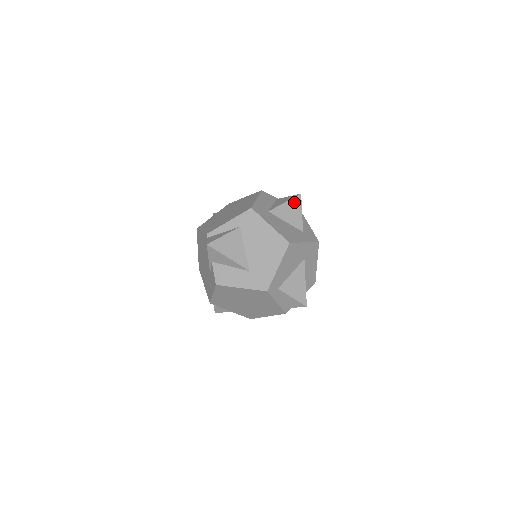
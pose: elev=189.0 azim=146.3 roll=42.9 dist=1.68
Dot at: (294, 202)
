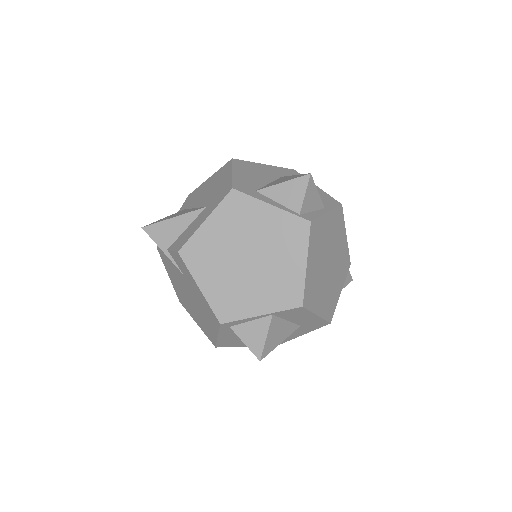
Dot at: occluded
